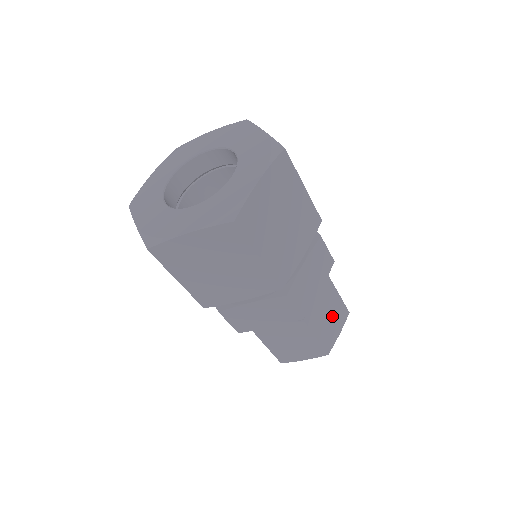
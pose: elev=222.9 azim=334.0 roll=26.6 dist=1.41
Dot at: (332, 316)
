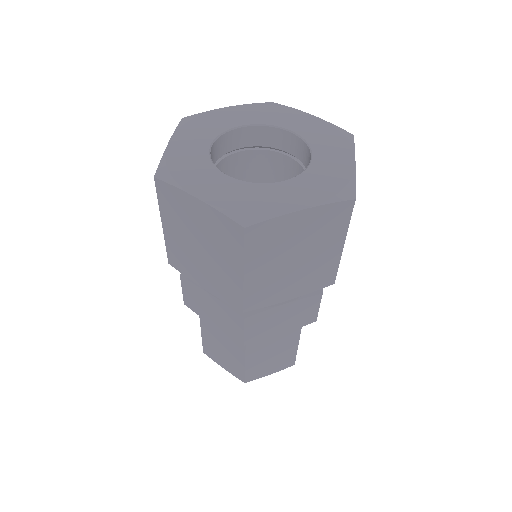
Dot at: (276, 357)
